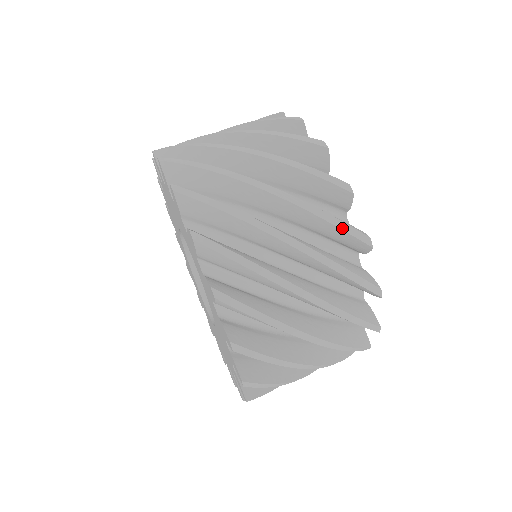
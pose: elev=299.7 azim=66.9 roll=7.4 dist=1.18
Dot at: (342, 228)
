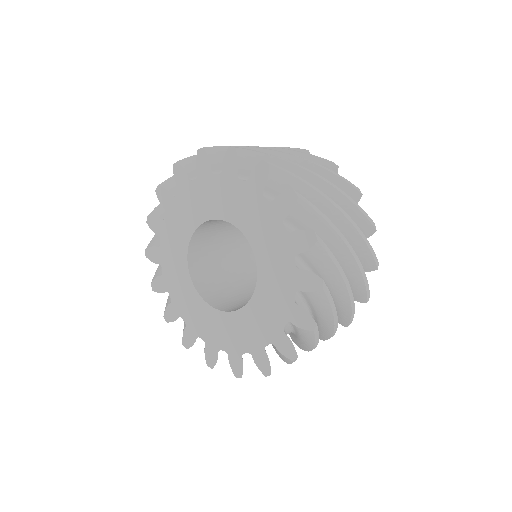
Dot at: (284, 147)
